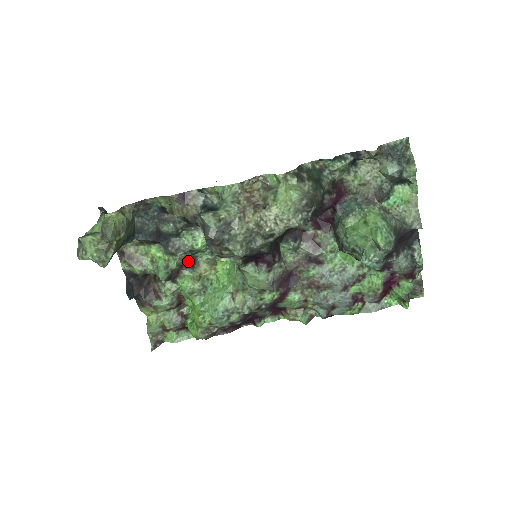
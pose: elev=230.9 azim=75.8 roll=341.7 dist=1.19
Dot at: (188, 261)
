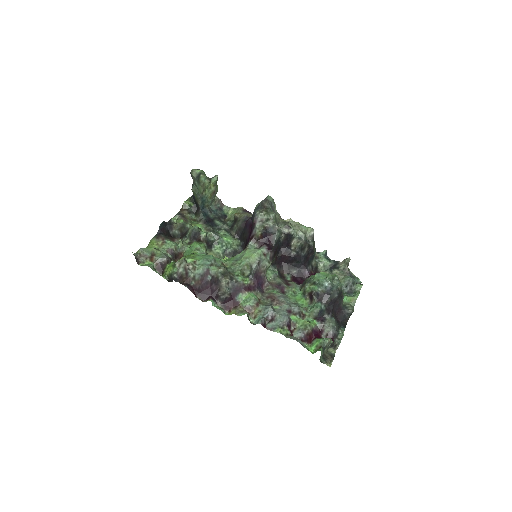
Dot at: (209, 243)
